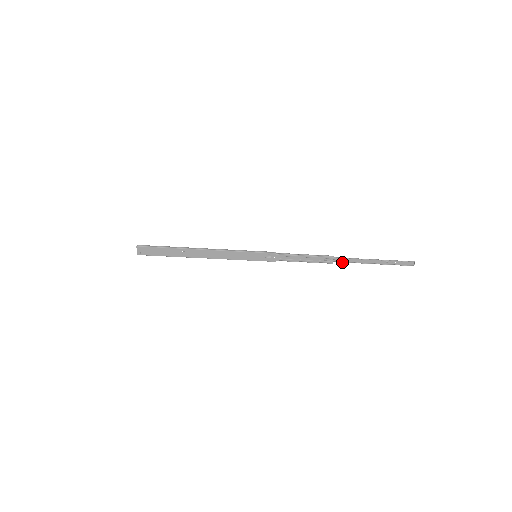
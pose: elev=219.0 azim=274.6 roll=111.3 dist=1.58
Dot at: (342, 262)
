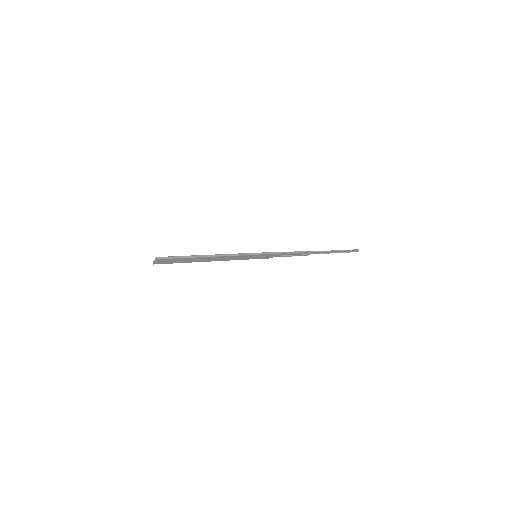
Dot at: occluded
